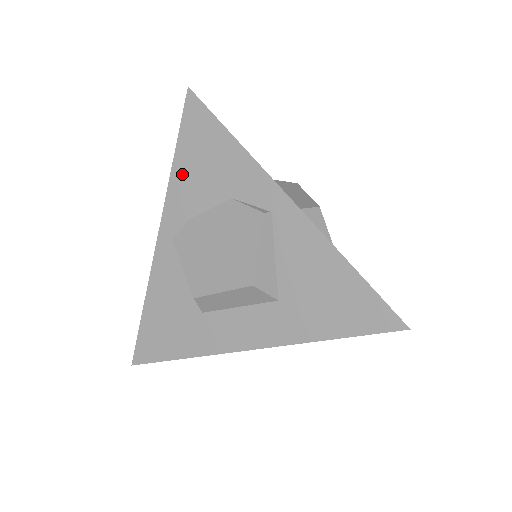
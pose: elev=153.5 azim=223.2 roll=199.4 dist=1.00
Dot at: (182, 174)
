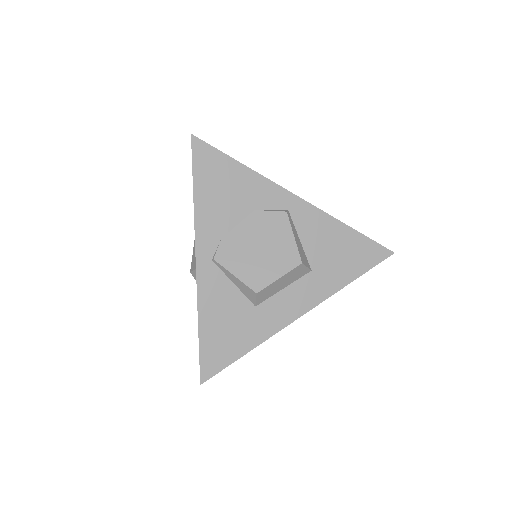
Dot at: (205, 204)
